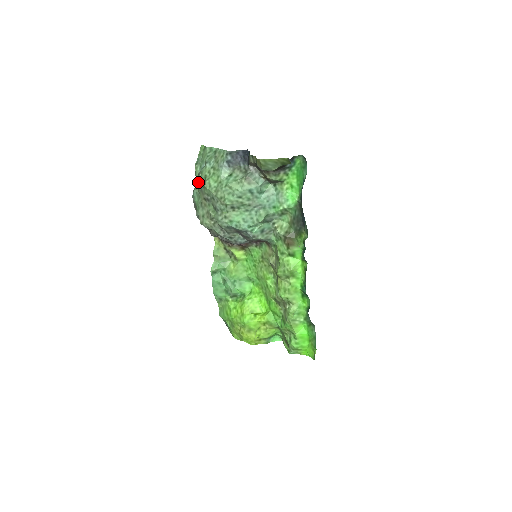
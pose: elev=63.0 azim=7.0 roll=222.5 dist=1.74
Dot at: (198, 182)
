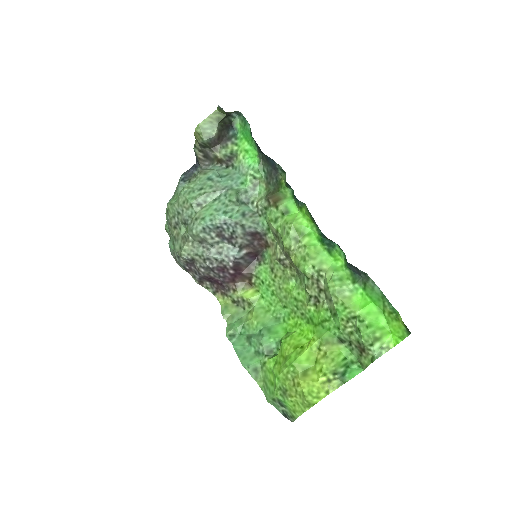
Dot at: occluded
